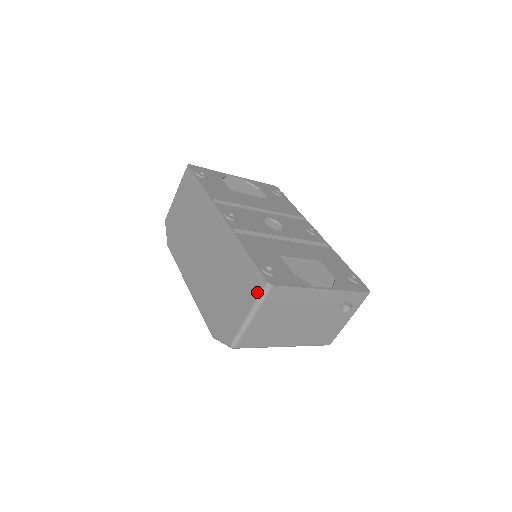
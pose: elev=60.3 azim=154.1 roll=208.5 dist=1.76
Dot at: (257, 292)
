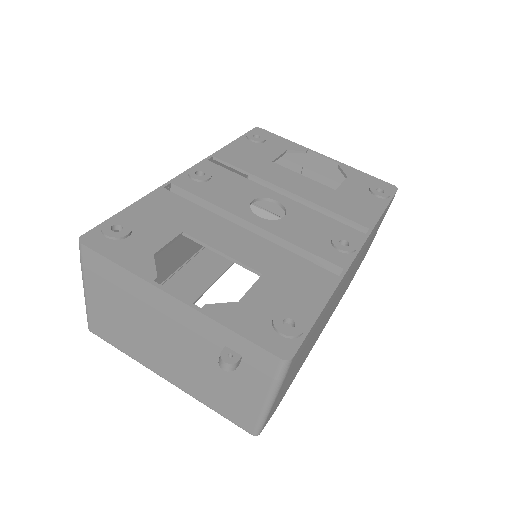
Dot at: occluded
